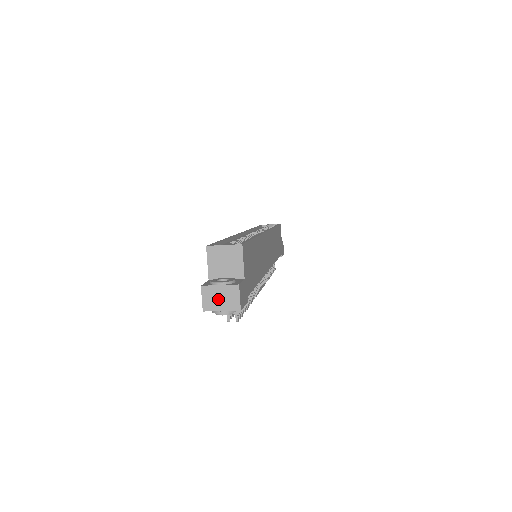
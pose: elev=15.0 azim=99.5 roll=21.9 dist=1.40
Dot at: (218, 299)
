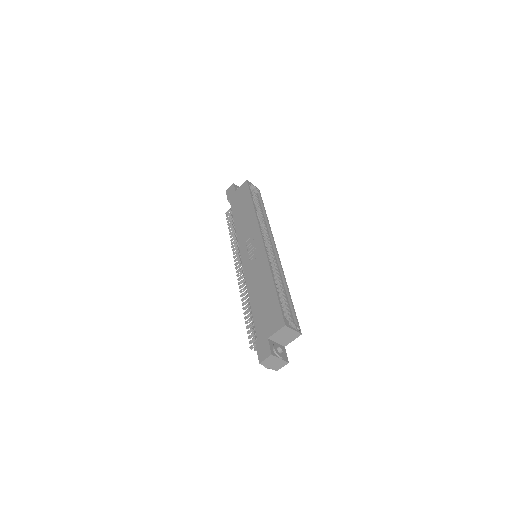
Dot at: (273, 363)
